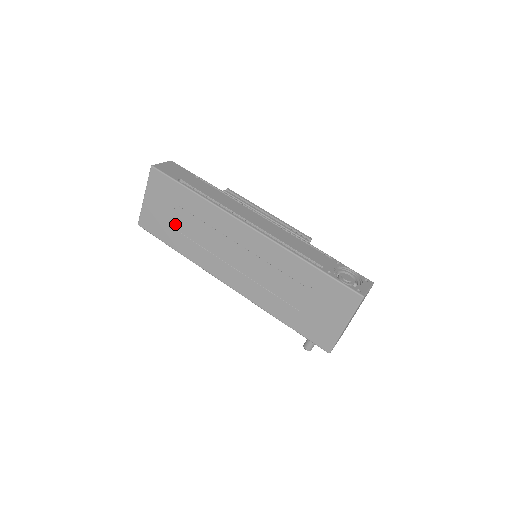
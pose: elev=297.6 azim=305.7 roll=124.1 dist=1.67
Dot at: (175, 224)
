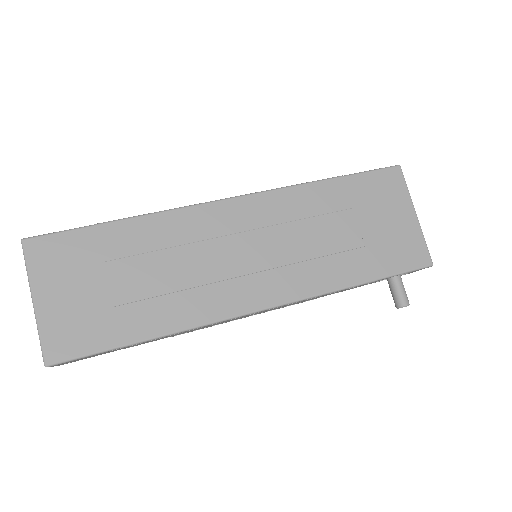
Dot at: (119, 295)
